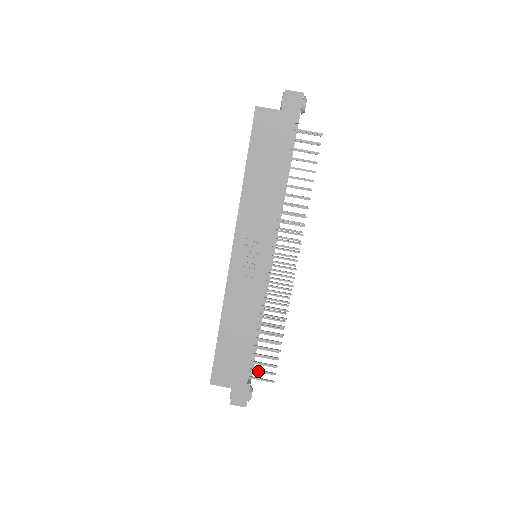
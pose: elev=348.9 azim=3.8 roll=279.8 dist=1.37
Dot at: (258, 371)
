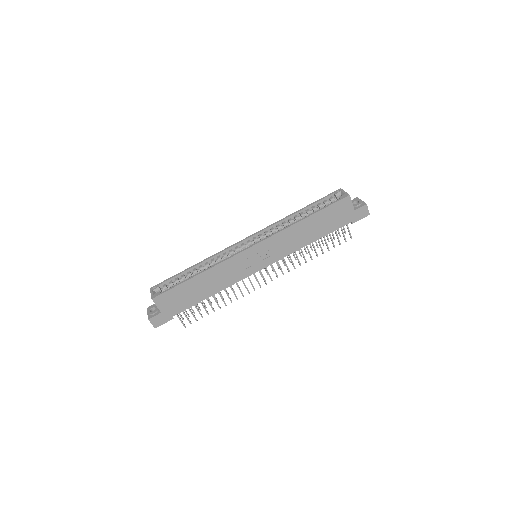
Dot at: (185, 315)
